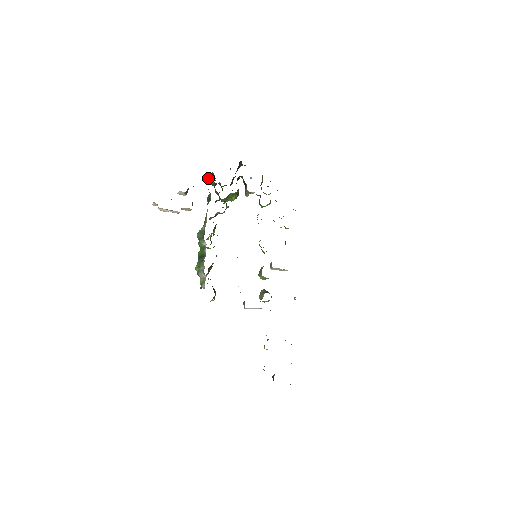
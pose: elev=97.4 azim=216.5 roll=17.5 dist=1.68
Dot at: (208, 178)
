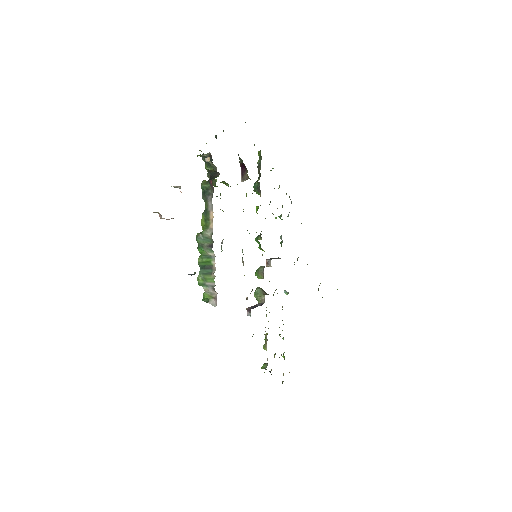
Dot at: (197, 155)
